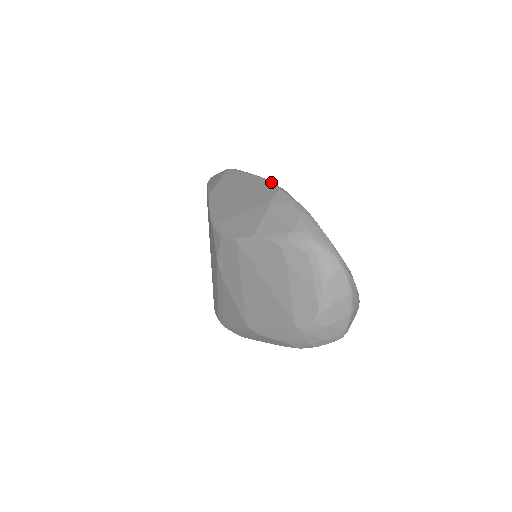
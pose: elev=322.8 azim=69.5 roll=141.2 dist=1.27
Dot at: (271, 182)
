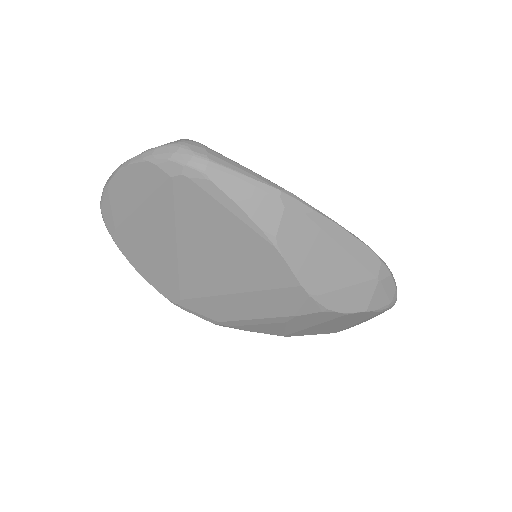
Dot at: (369, 248)
